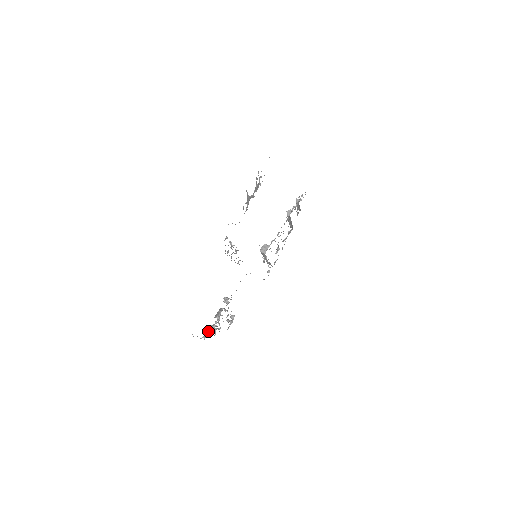
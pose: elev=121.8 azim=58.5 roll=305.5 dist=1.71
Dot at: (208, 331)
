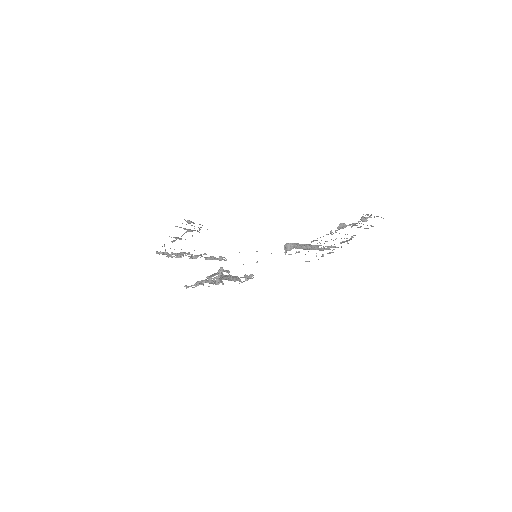
Dot at: (191, 285)
